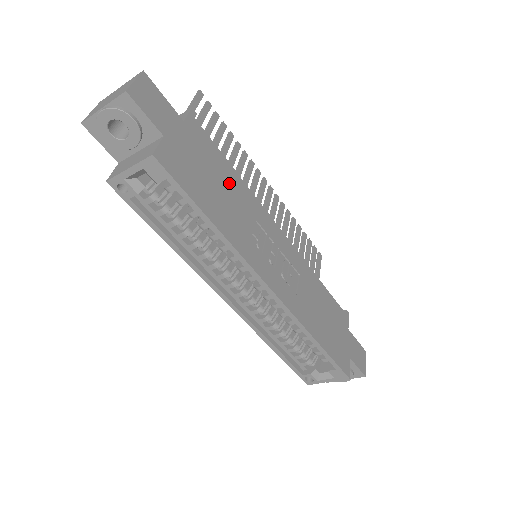
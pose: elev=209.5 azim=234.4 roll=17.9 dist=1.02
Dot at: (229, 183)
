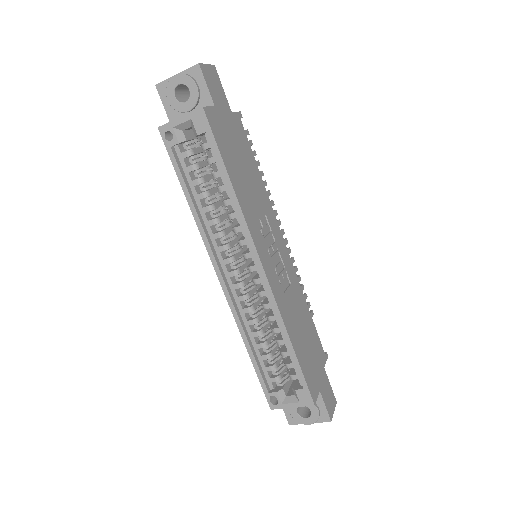
Dot at: (252, 174)
